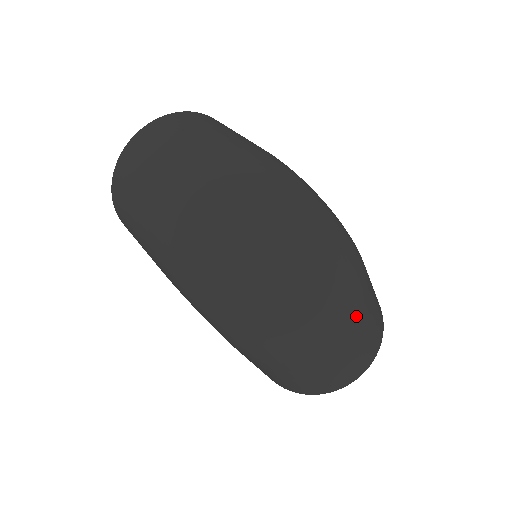
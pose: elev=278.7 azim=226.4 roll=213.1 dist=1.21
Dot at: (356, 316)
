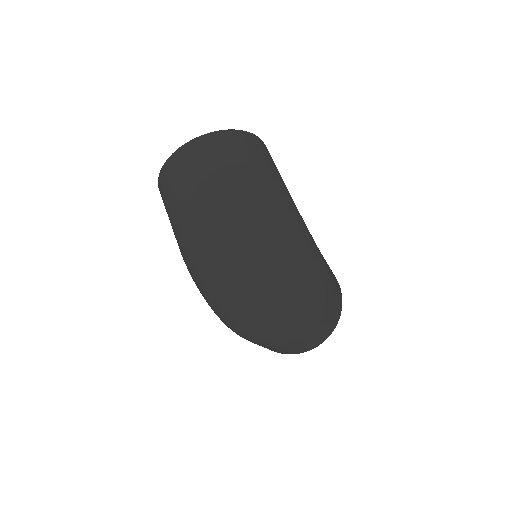
Dot at: (309, 329)
